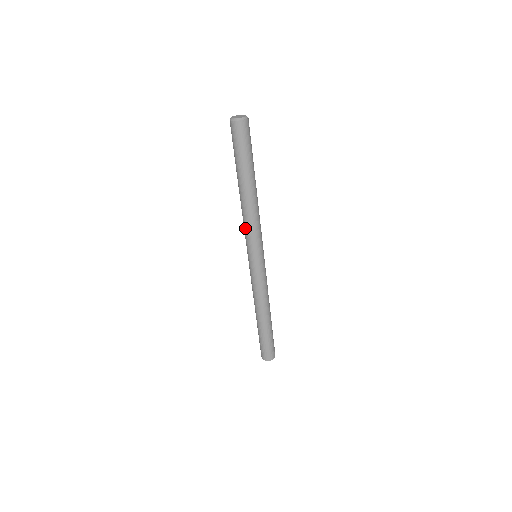
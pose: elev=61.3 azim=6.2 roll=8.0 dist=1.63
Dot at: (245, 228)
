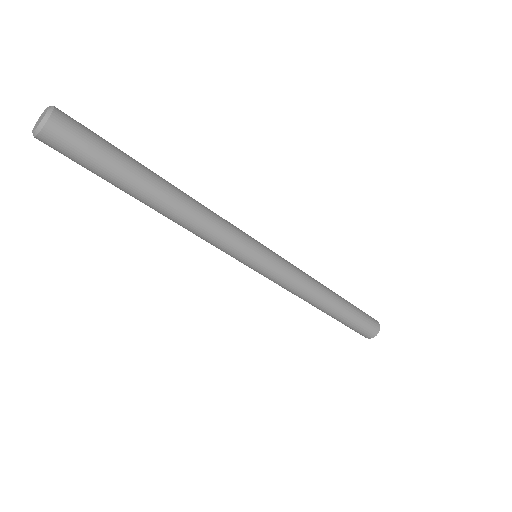
Dot at: (210, 243)
